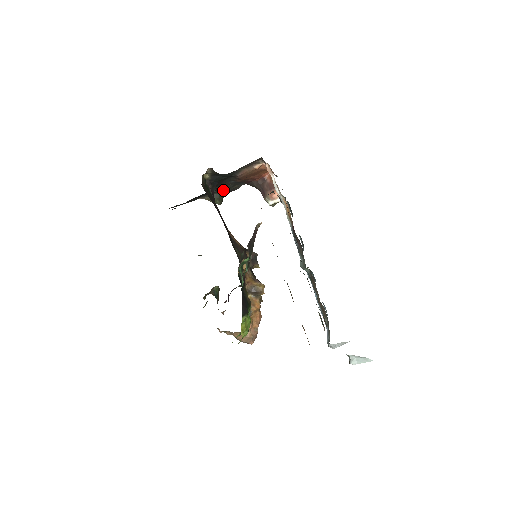
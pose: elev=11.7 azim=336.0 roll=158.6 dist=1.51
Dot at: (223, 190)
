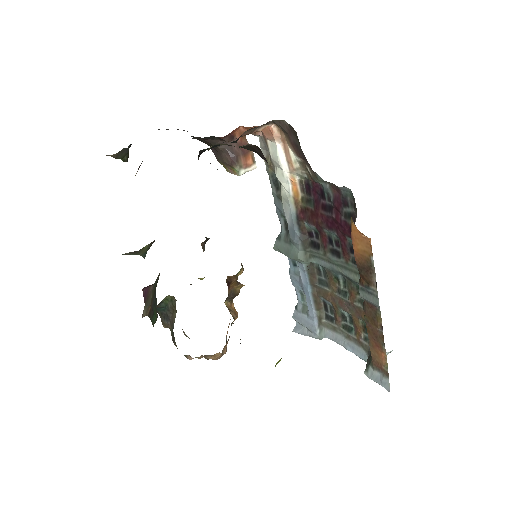
Dot at: occluded
